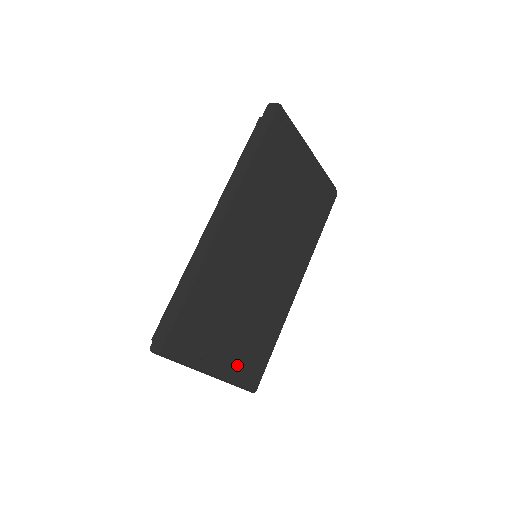
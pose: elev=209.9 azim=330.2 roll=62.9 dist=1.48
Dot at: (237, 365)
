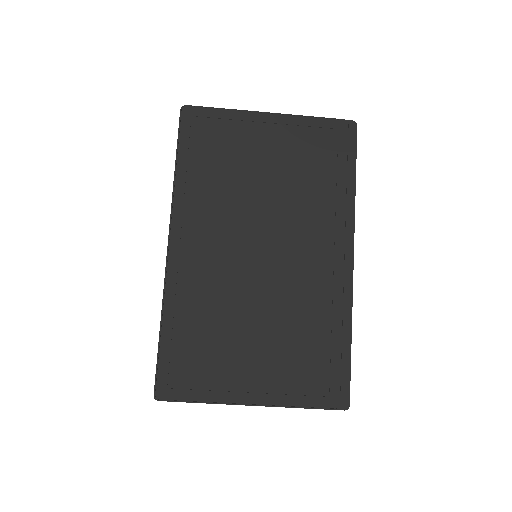
Dot at: (286, 383)
